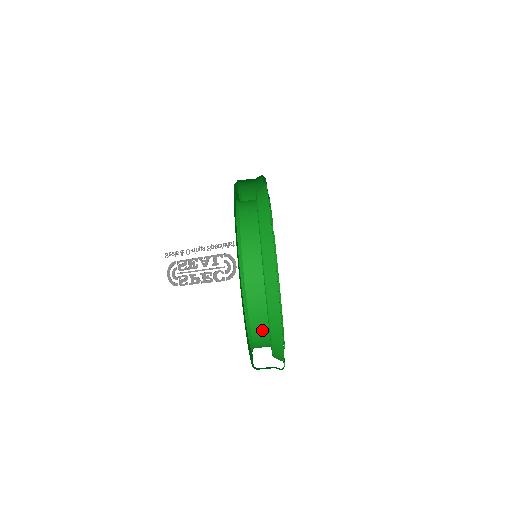
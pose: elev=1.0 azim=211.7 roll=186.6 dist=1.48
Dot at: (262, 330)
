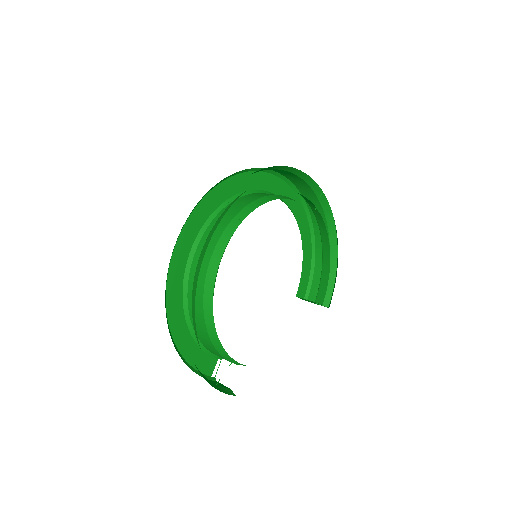
Dot at: (201, 327)
